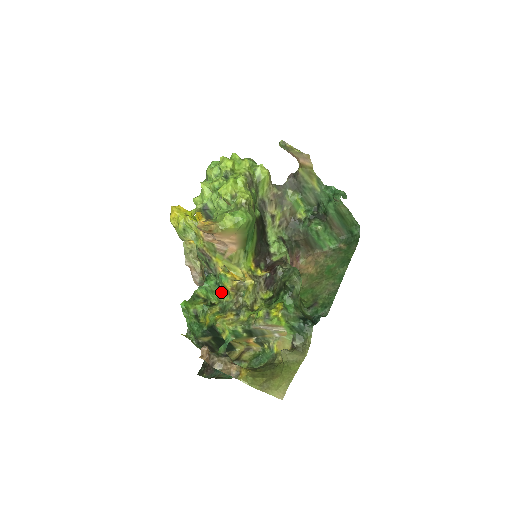
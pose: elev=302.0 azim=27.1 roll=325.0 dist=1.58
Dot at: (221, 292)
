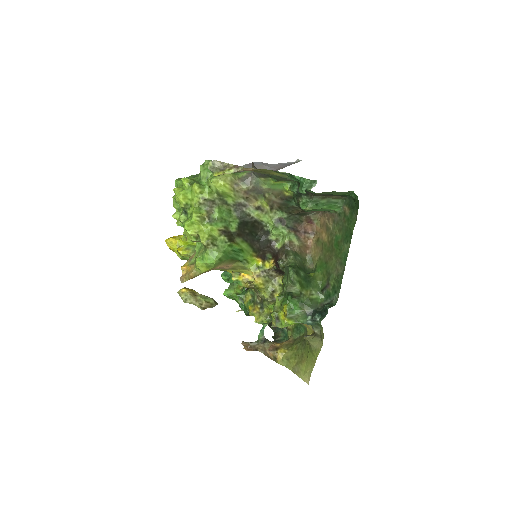
Dot at: occluded
